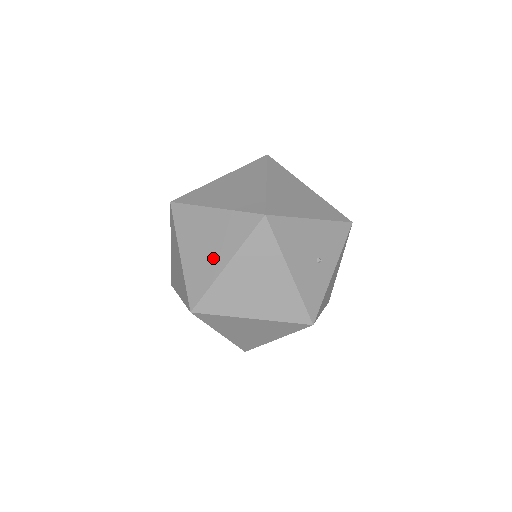
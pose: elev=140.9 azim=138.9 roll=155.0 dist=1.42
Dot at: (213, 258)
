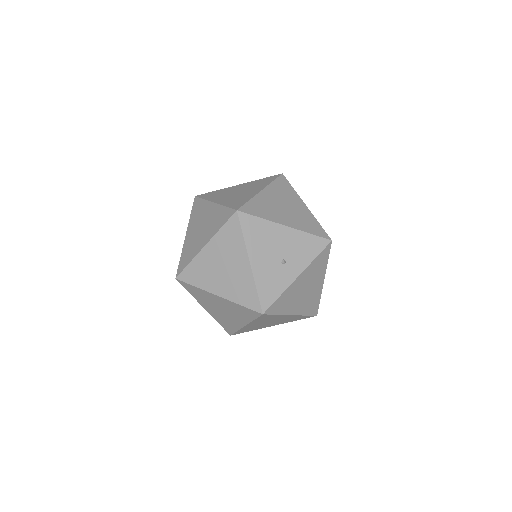
Dot at: (200, 240)
